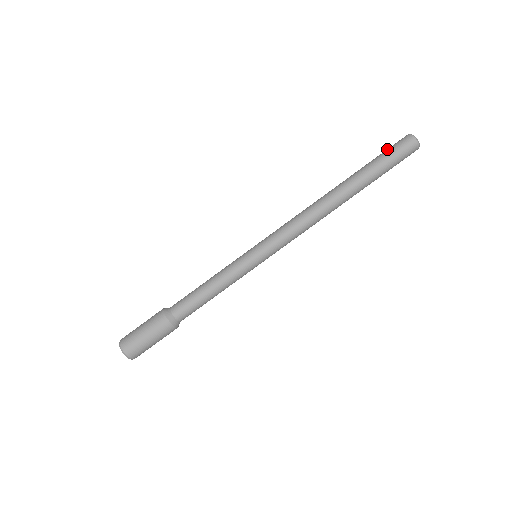
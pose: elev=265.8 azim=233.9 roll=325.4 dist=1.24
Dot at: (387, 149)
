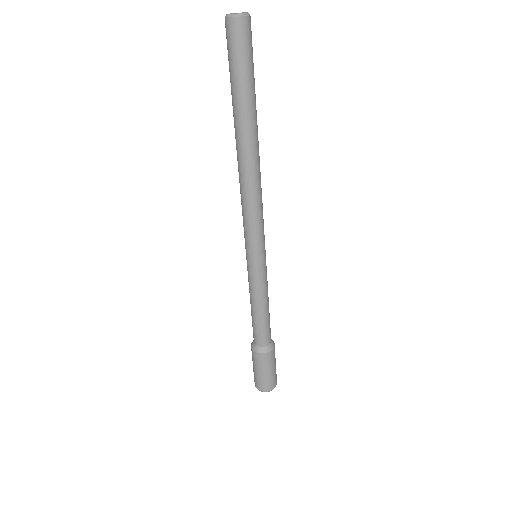
Dot at: occluded
